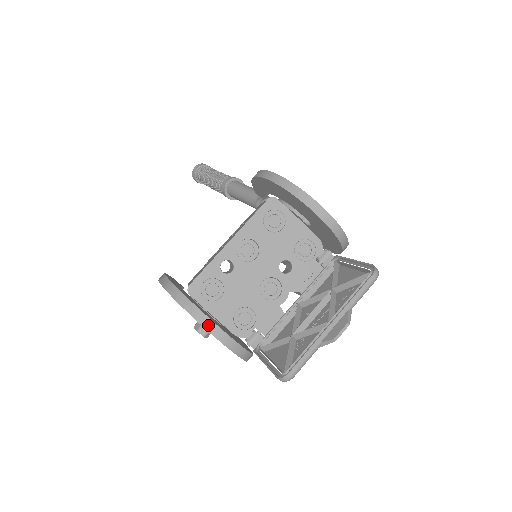
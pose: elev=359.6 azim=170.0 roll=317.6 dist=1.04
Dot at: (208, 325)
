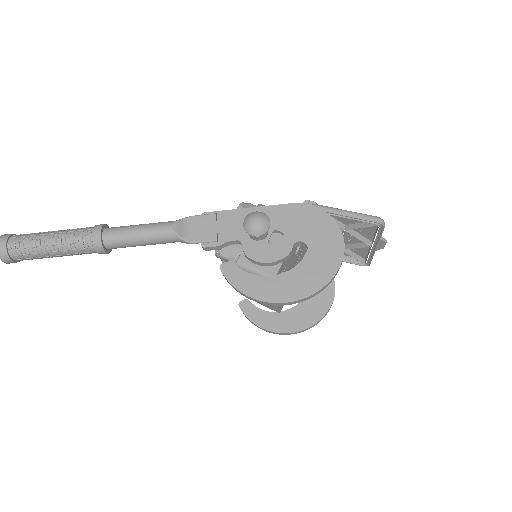
Dot at: occluded
